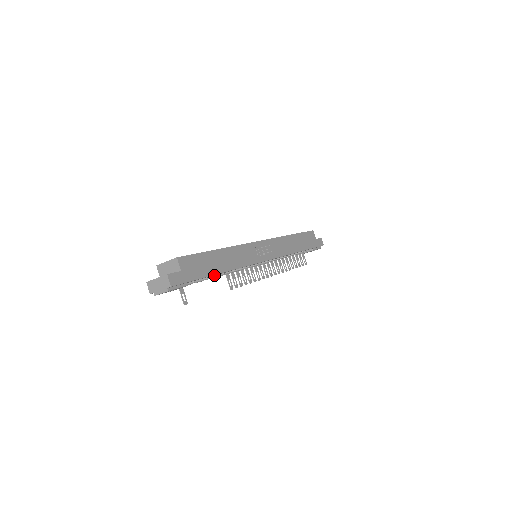
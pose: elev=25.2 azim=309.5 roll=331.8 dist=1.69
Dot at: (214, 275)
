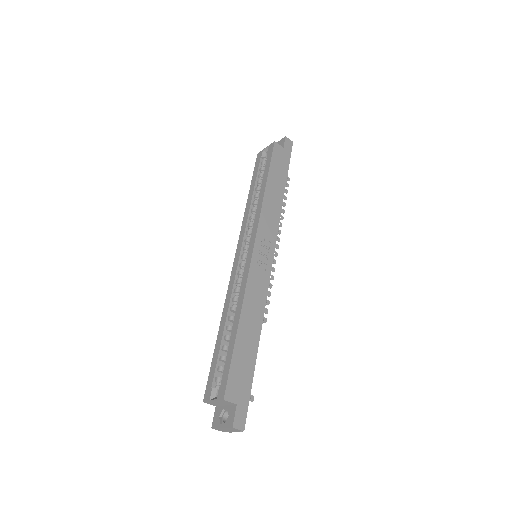
Dot at: occluded
